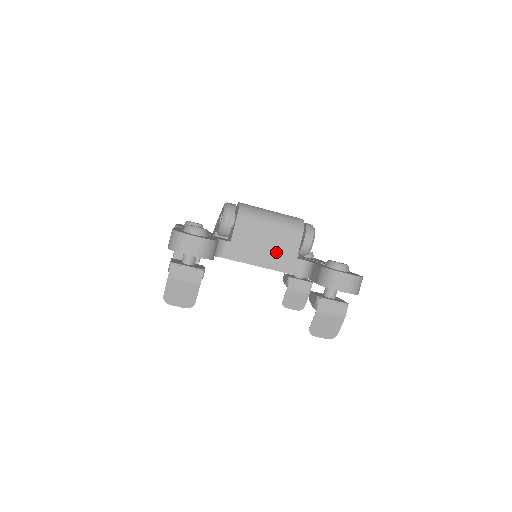
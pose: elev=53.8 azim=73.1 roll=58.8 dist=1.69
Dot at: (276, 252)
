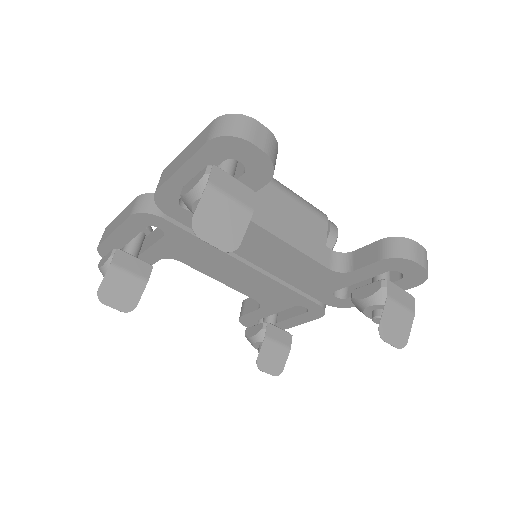
Dot at: (304, 233)
